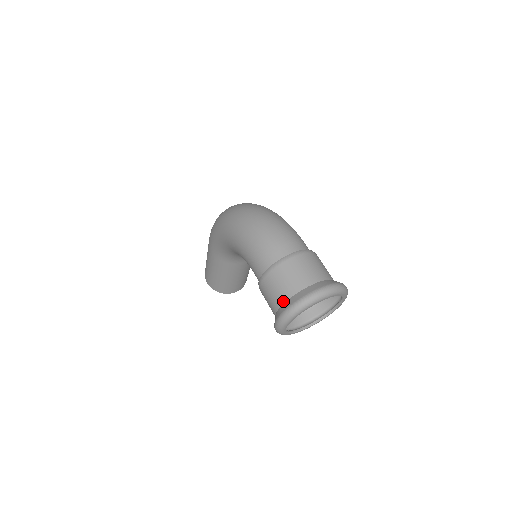
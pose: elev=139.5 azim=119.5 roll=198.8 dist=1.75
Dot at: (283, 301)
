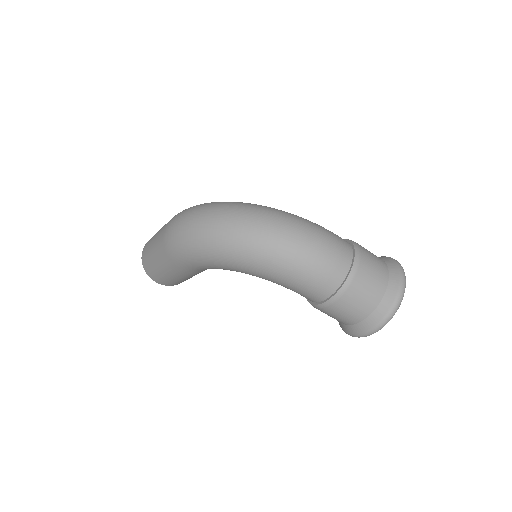
Dot at: (365, 317)
